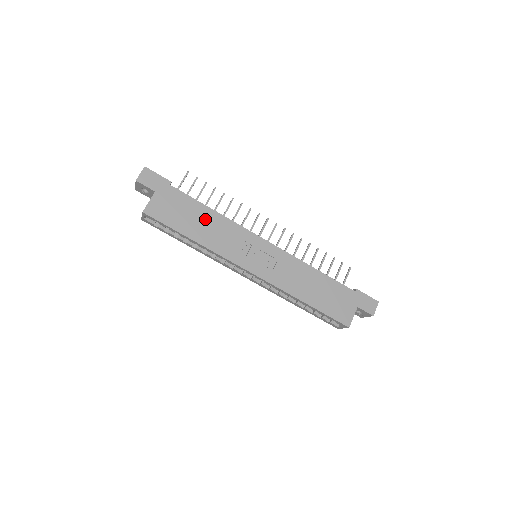
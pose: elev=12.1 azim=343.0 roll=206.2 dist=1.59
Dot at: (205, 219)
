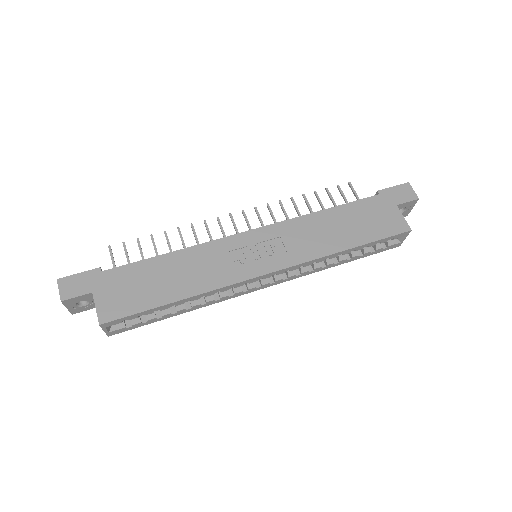
Dot at: (170, 269)
